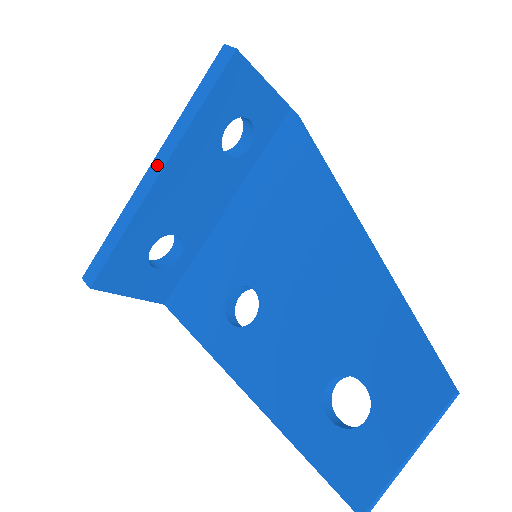
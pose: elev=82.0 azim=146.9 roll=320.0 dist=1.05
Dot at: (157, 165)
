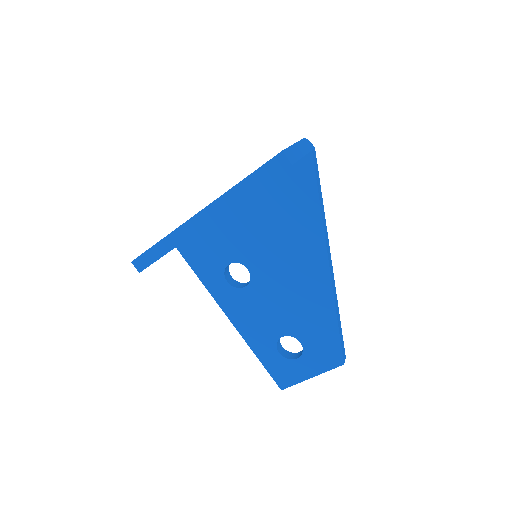
Dot at: (204, 217)
